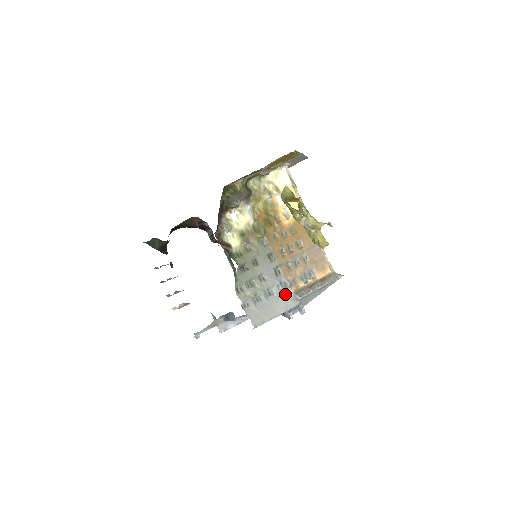
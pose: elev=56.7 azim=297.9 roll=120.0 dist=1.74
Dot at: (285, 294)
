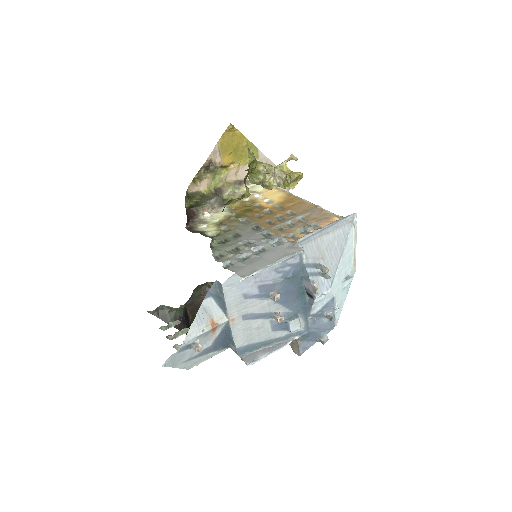
Dot at: (281, 247)
